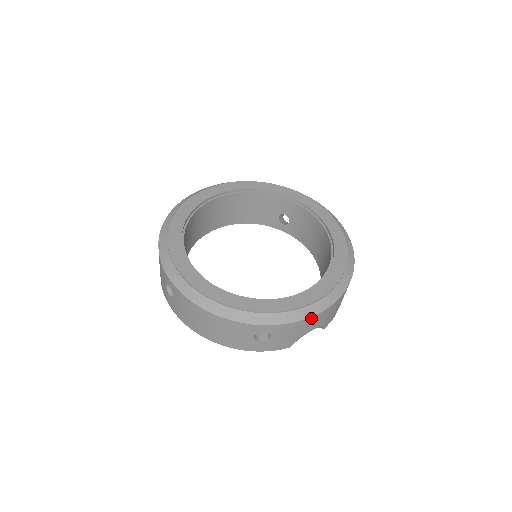
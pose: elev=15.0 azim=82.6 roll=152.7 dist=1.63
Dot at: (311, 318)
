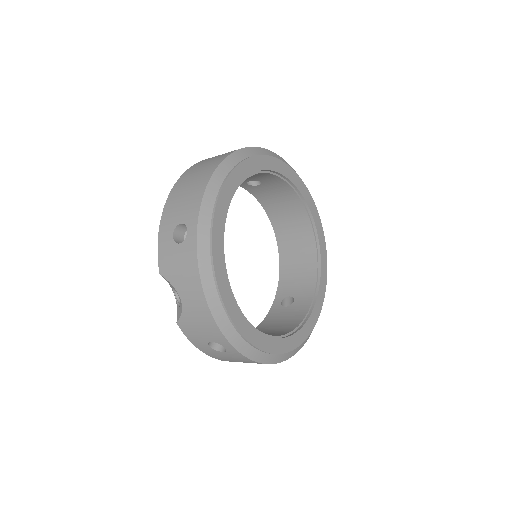
Dot at: occluded
